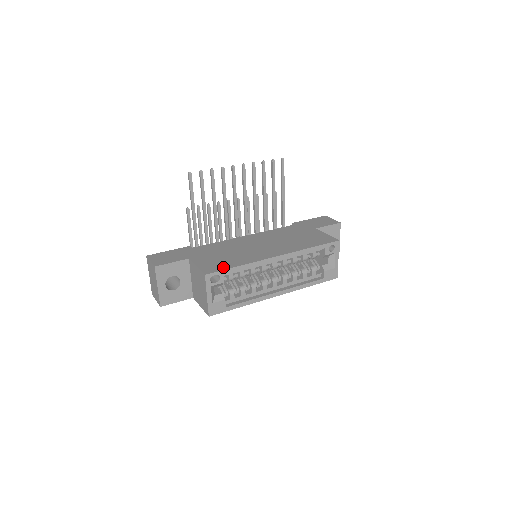
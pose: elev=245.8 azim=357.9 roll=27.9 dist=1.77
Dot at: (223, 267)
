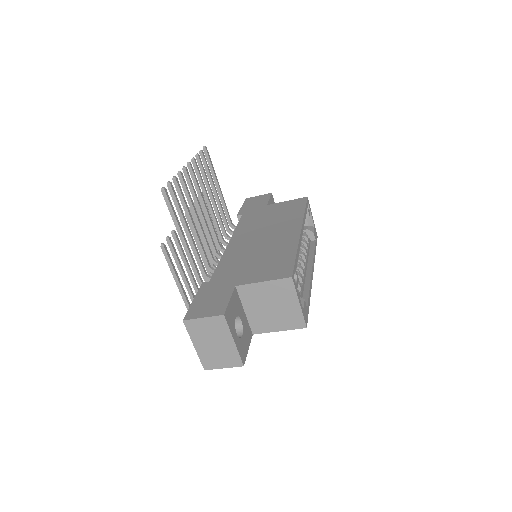
Dot at: (288, 263)
